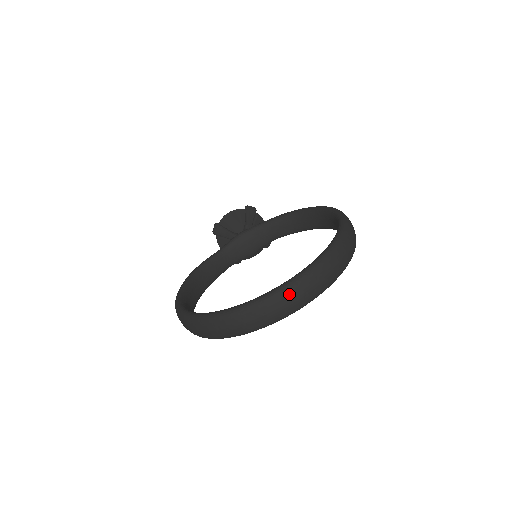
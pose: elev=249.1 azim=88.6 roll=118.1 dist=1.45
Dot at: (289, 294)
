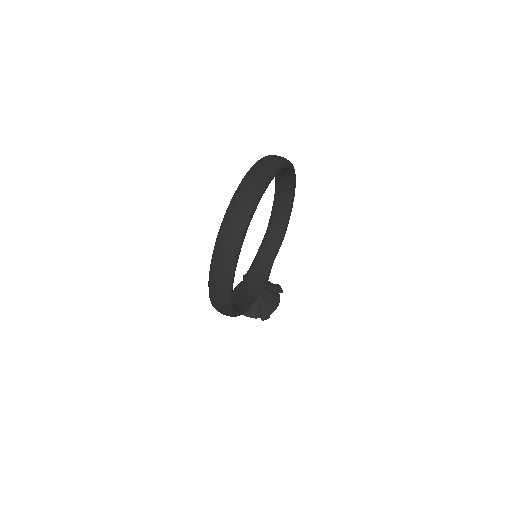
Dot at: (254, 171)
